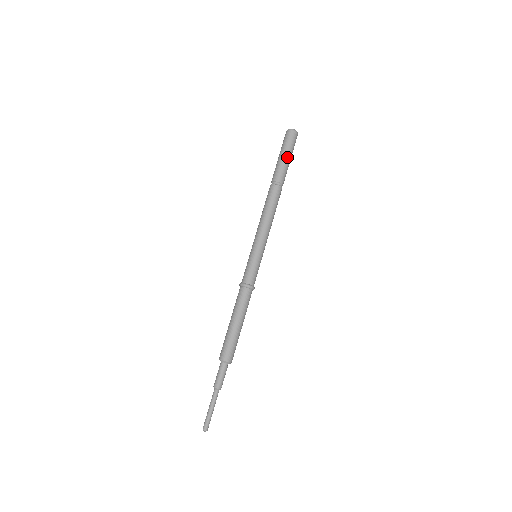
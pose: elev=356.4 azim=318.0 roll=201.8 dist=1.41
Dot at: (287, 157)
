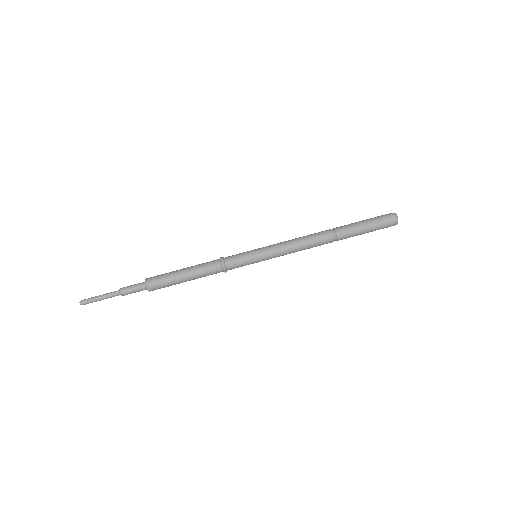
Dot at: (366, 227)
